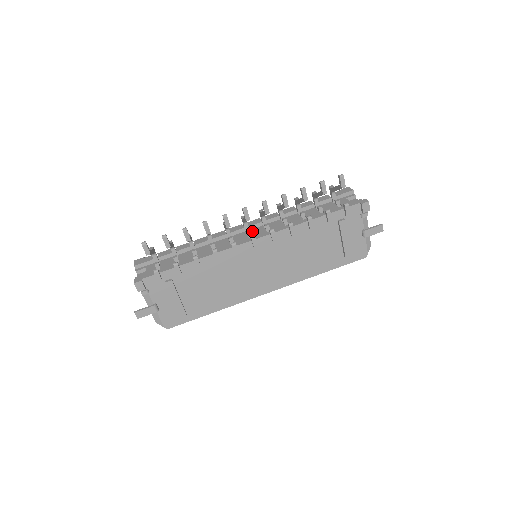
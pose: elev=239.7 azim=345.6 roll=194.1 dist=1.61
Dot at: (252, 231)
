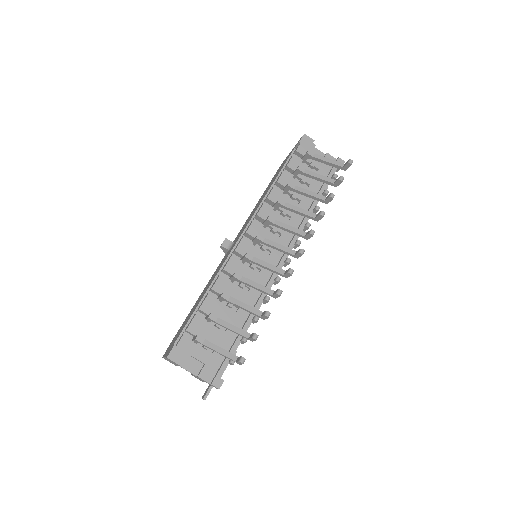
Dot at: occluded
